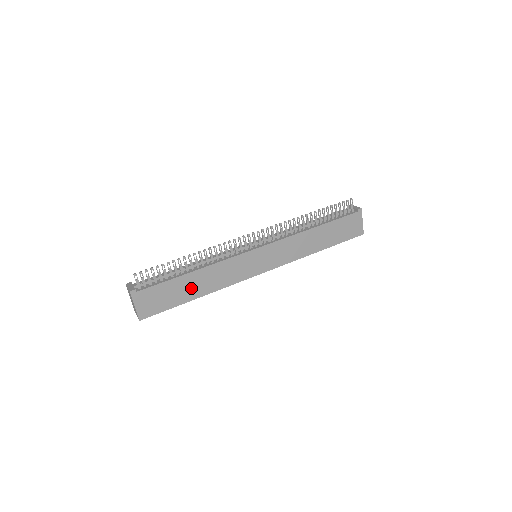
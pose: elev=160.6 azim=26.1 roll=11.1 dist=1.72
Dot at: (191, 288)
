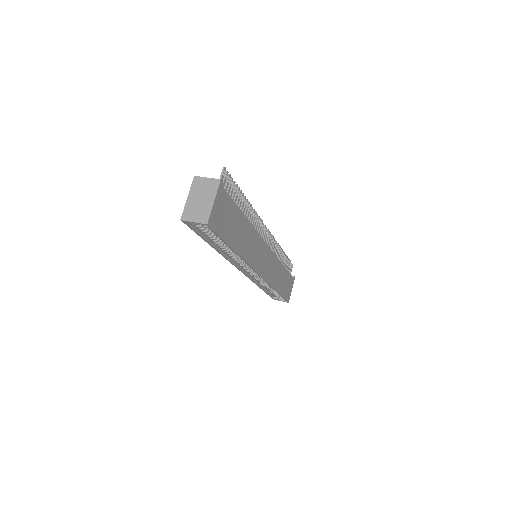
Dot at: (238, 234)
